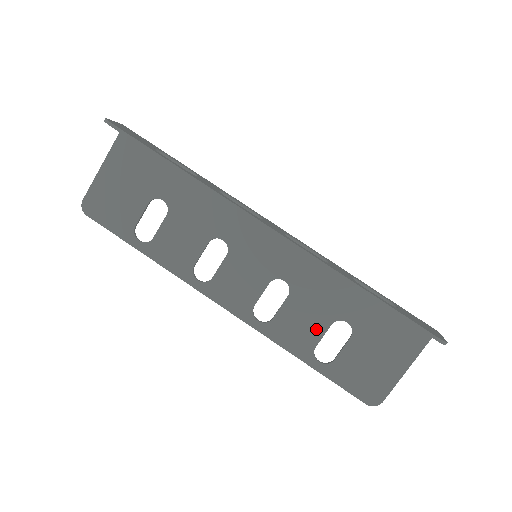
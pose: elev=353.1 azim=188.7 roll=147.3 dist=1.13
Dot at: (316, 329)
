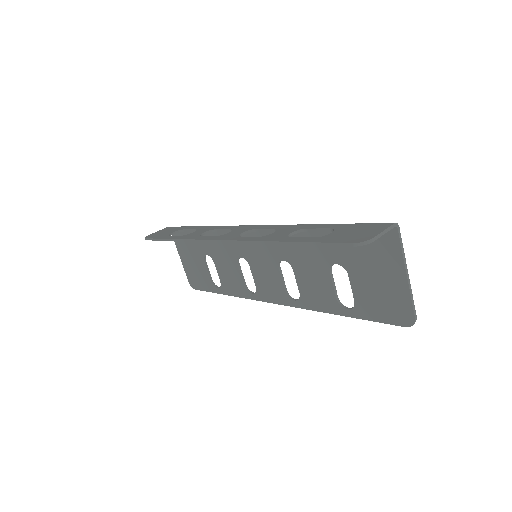
Dot at: (325, 283)
